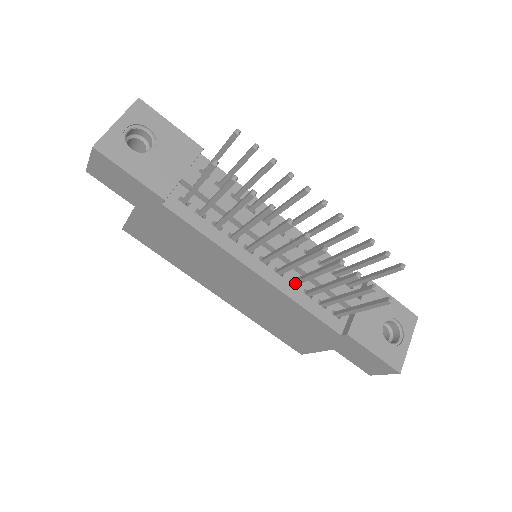
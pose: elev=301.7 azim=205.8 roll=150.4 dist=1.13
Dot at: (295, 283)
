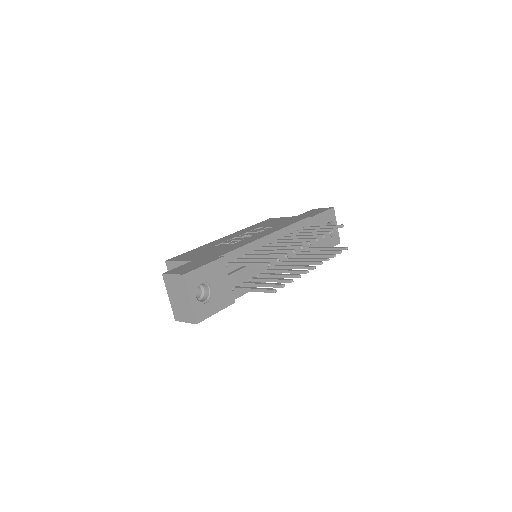
Dot at: occluded
